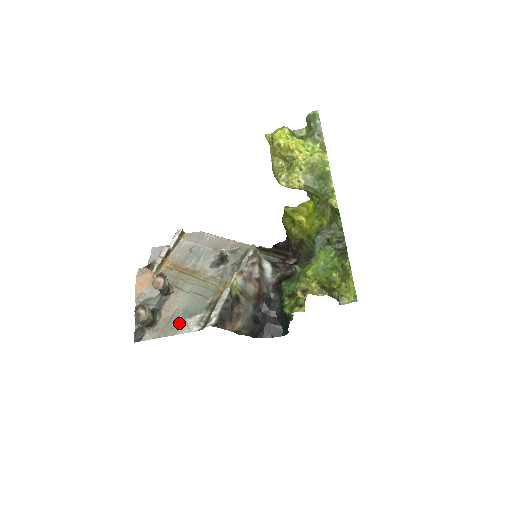
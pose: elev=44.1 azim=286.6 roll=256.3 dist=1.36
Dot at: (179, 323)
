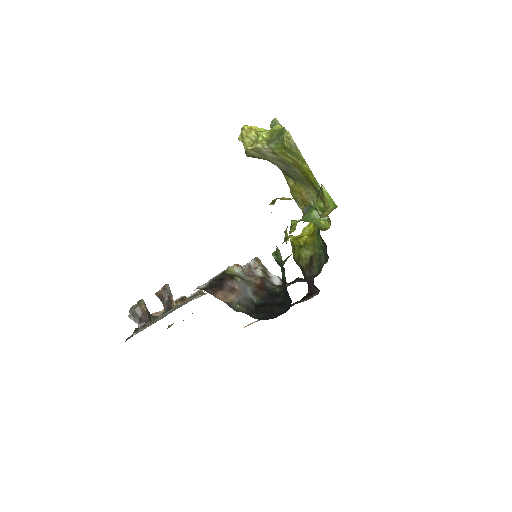
Dot at: occluded
